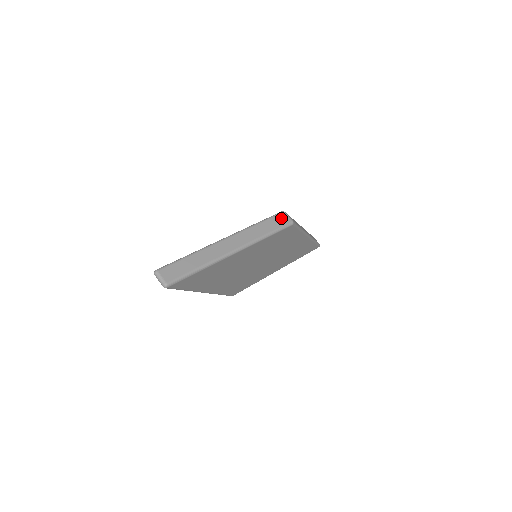
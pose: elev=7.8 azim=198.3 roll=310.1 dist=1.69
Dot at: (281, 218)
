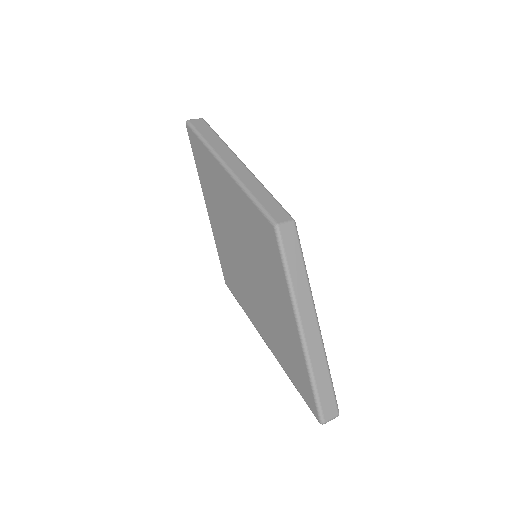
Dot at: (287, 236)
